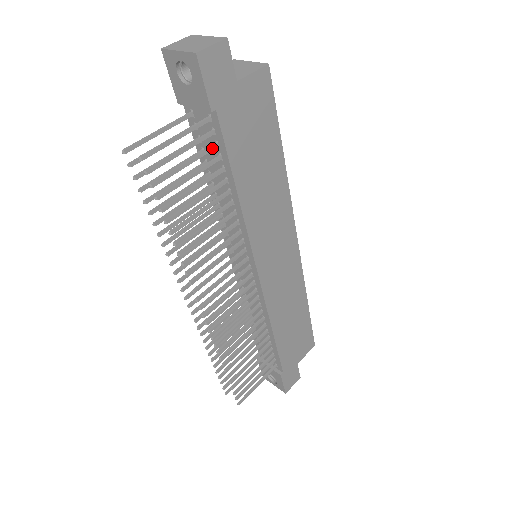
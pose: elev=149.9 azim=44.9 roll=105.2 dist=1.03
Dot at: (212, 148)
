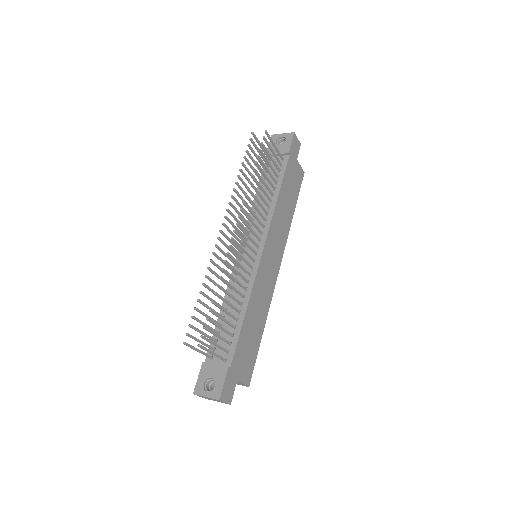
Dot at: (279, 168)
